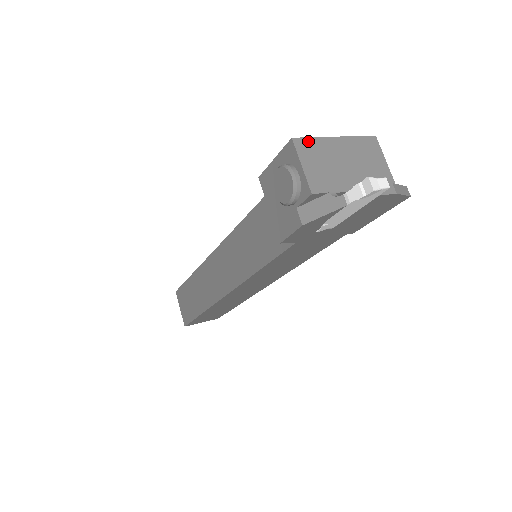
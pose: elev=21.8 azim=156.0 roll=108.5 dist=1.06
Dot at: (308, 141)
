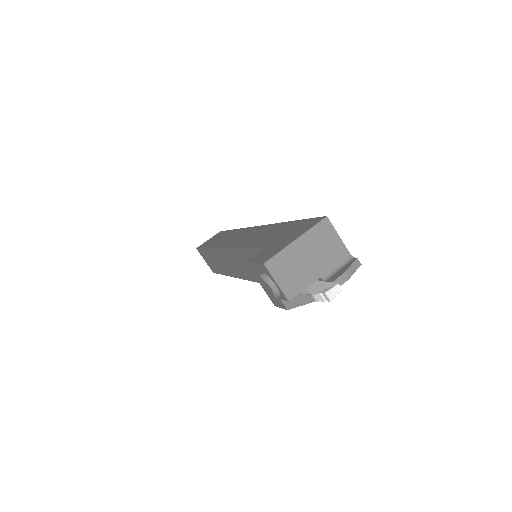
Dot at: (276, 258)
